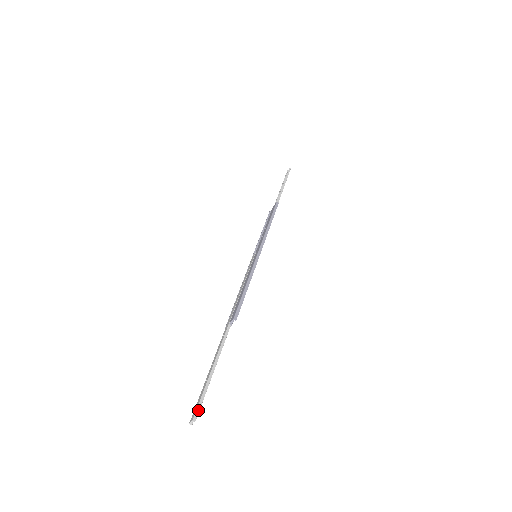
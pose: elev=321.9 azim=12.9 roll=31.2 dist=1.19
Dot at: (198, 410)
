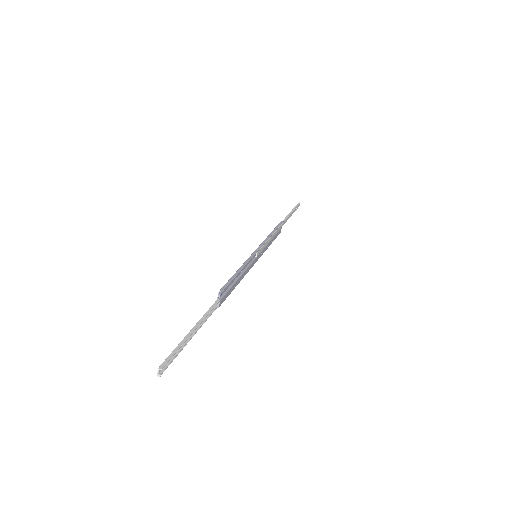
Dot at: (167, 360)
